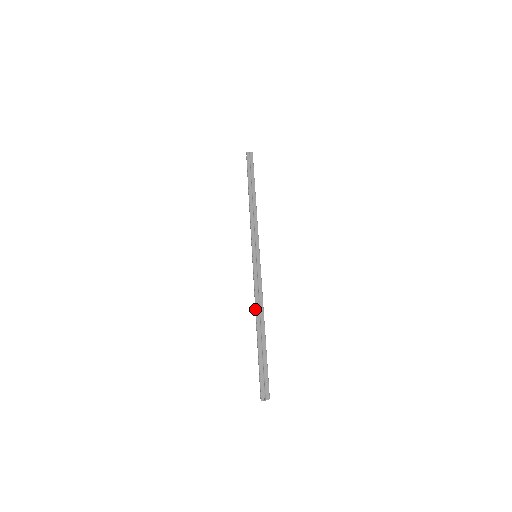
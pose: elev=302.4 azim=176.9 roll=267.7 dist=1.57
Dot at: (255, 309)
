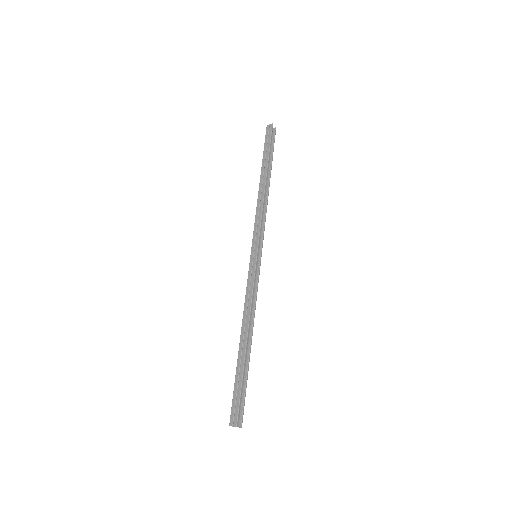
Dot at: occluded
